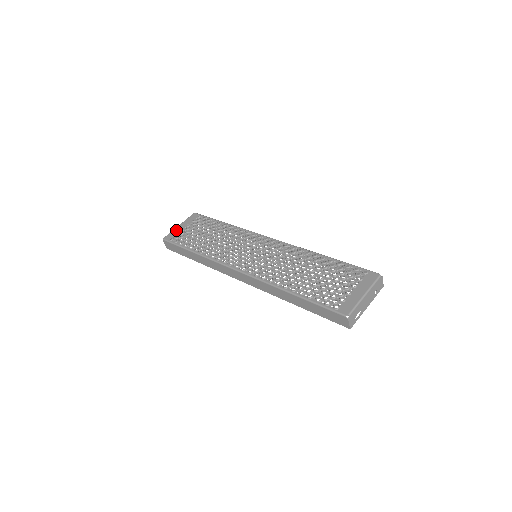
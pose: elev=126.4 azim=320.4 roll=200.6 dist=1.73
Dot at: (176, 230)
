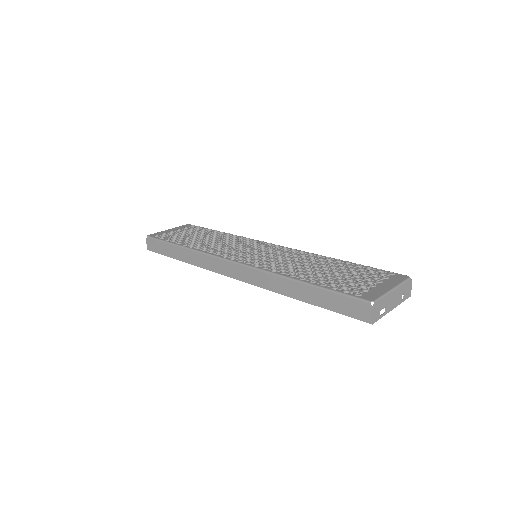
Dot at: (164, 231)
